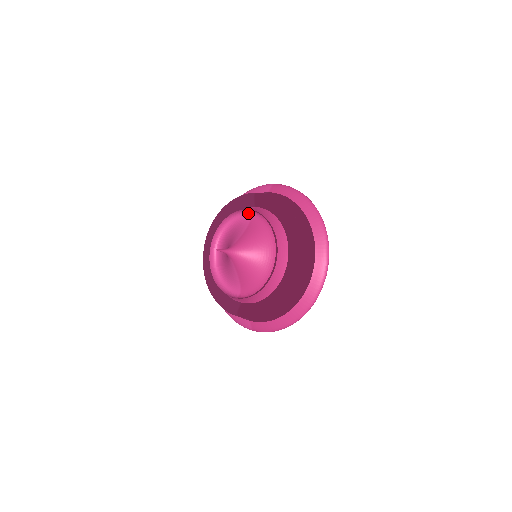
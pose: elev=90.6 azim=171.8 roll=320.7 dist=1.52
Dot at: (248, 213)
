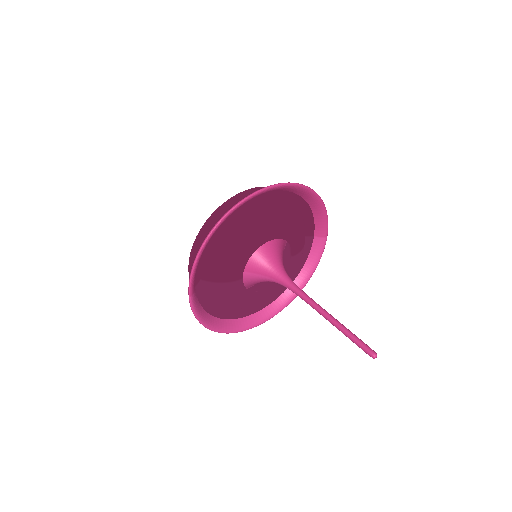
Dot at: occluded
